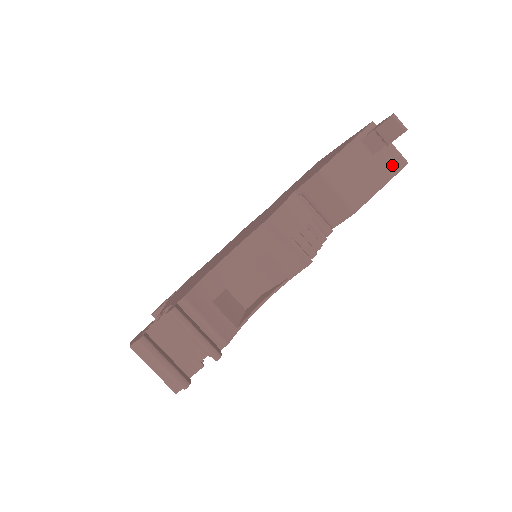
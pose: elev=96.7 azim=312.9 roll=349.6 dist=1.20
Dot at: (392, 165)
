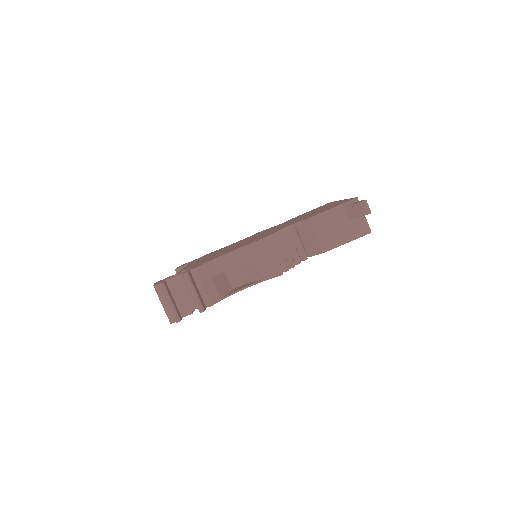
Dot at: (360, 230)
